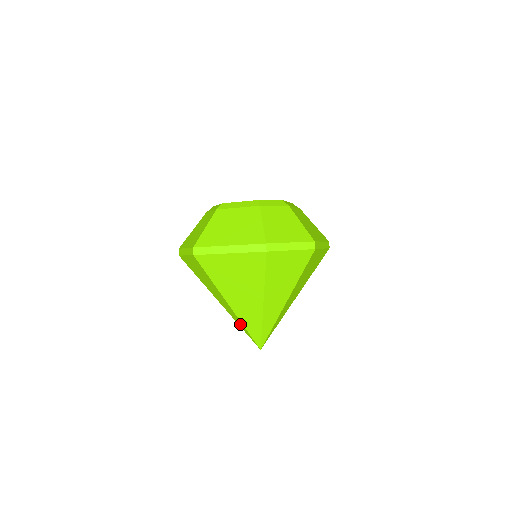
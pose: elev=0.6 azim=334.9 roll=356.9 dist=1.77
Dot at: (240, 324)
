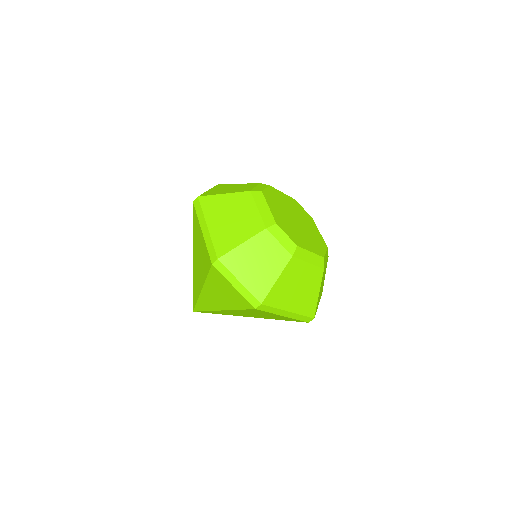
Dot at: occluded
